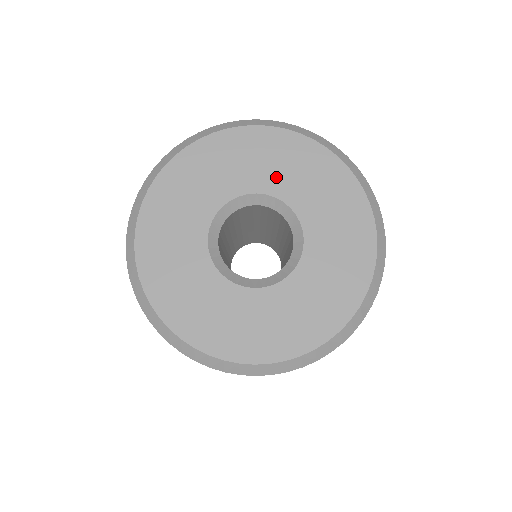
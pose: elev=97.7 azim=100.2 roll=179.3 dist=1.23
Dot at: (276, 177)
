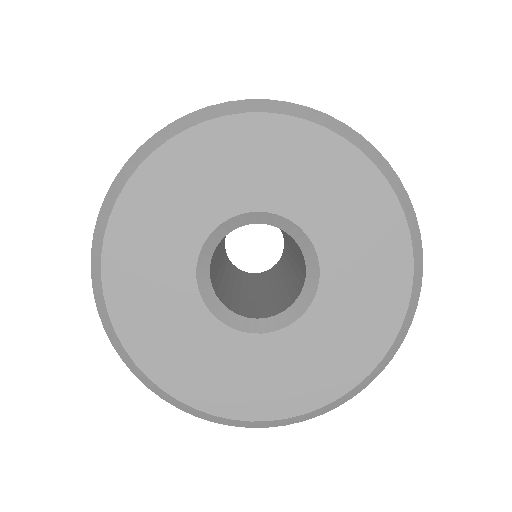
Dot at: (309, 200)
